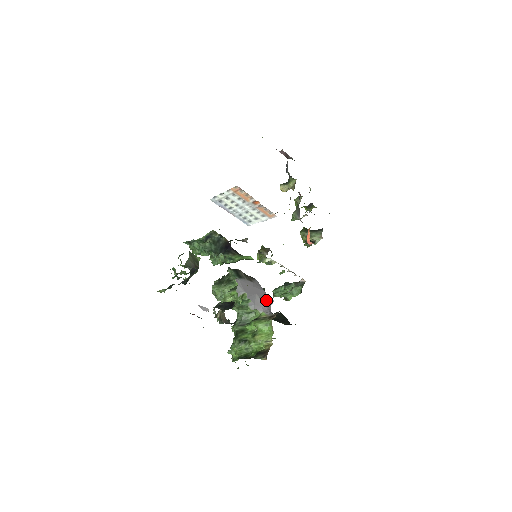
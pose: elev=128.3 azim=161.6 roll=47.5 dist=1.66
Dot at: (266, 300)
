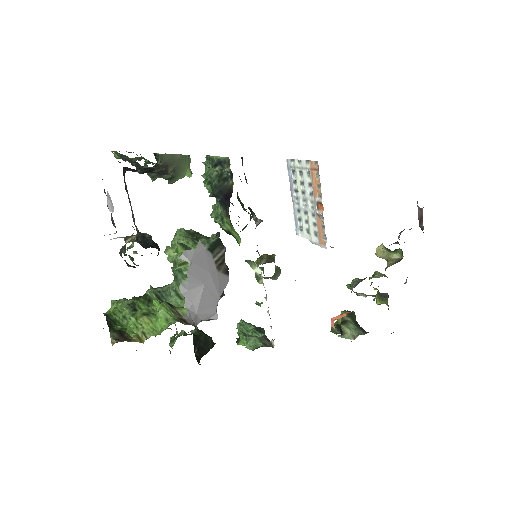
Dot at: (208, 305)
